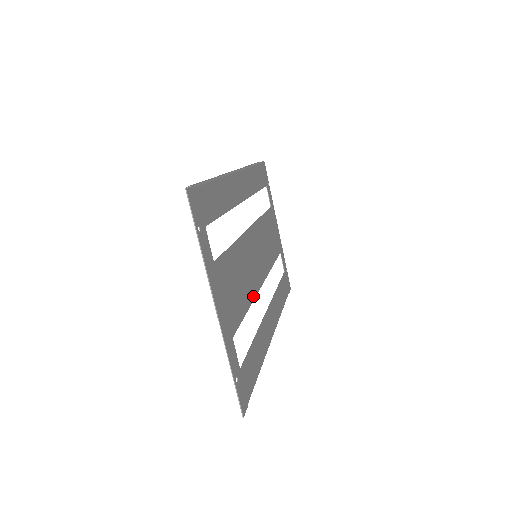
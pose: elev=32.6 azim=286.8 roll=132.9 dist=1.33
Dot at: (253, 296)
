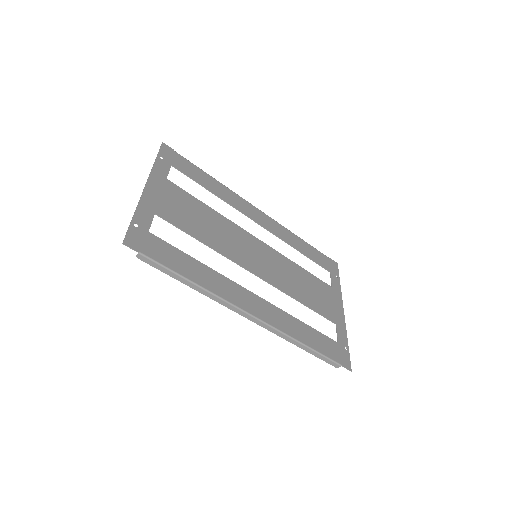
Dot at: (222, 253)
